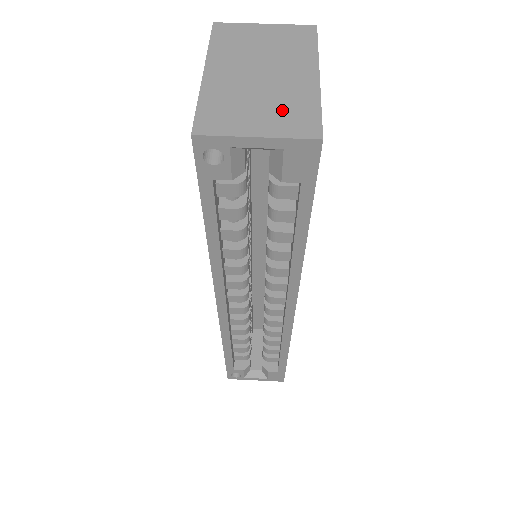
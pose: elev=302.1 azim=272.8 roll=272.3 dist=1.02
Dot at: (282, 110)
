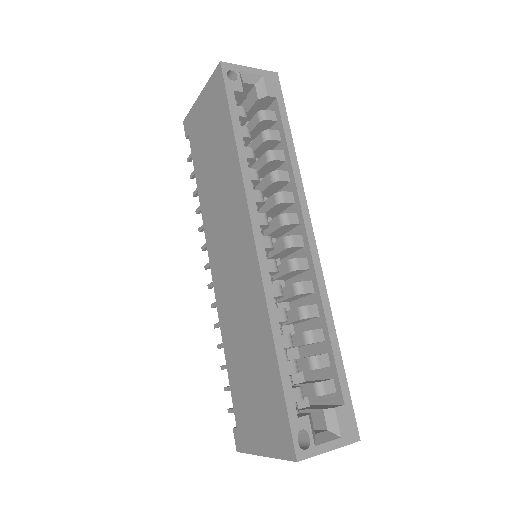
Dot at: occluded
